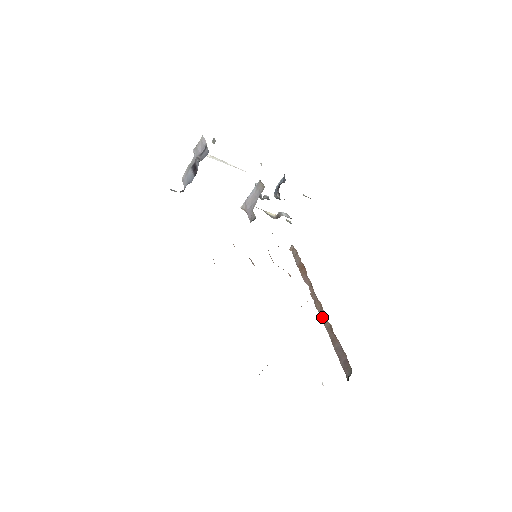
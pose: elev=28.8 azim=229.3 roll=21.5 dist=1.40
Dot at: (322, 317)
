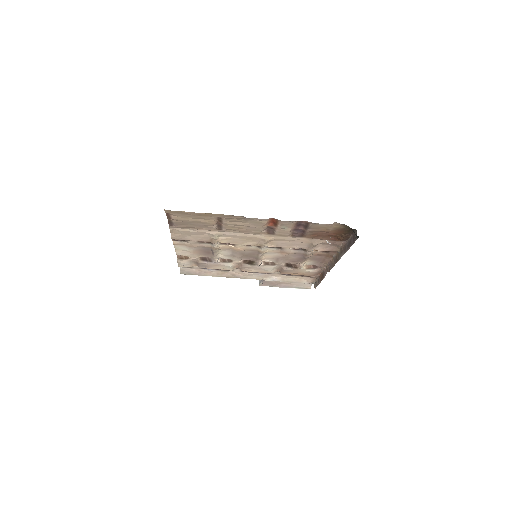
Dot at: (336, 260)
